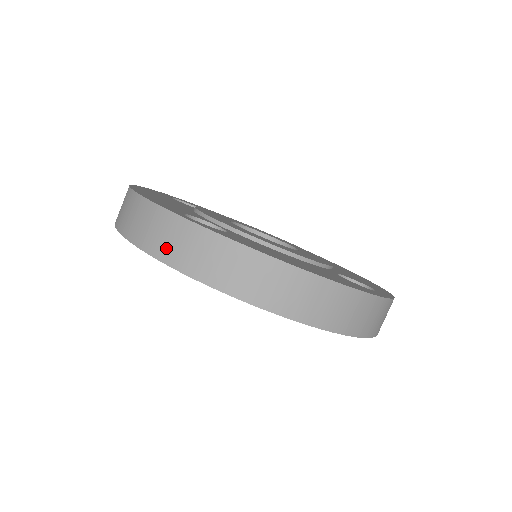
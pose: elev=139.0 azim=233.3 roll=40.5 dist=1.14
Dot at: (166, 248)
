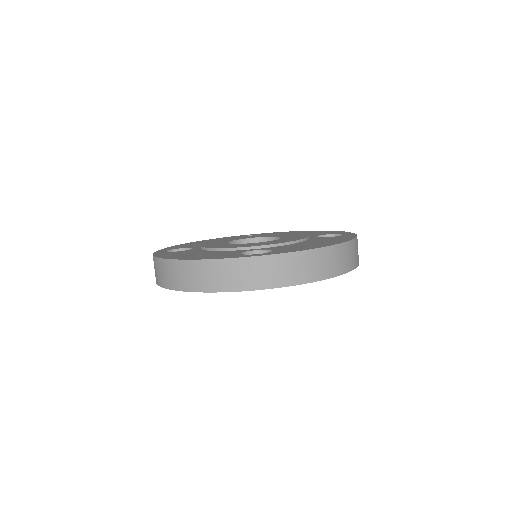
Dot at: (259, 280)
